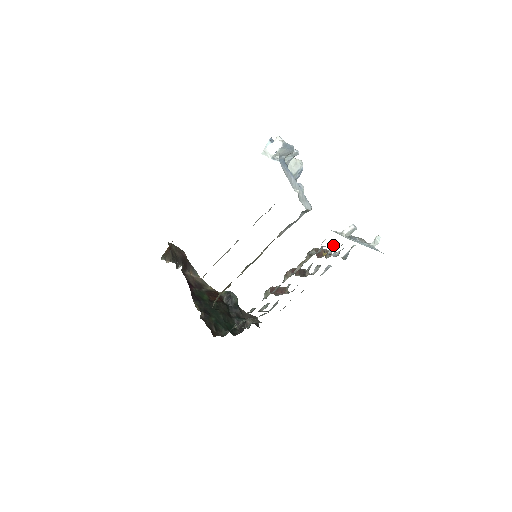
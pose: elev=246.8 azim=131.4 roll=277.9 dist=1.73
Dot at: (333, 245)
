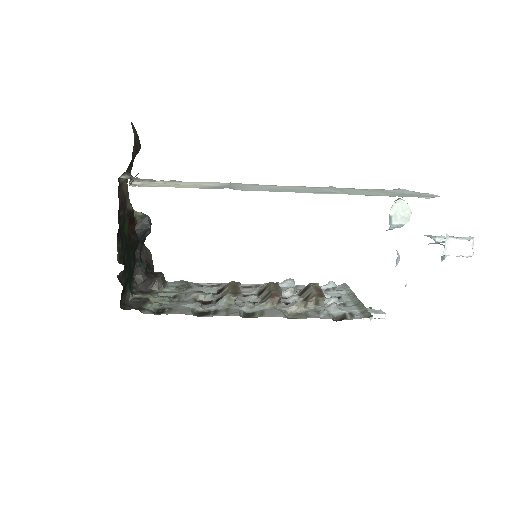
Dot at: (337, 298)
